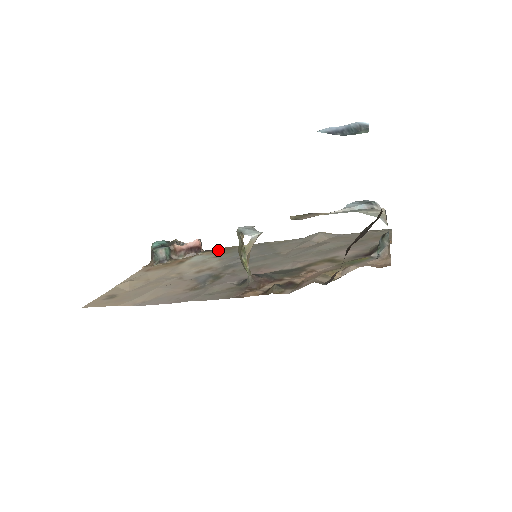
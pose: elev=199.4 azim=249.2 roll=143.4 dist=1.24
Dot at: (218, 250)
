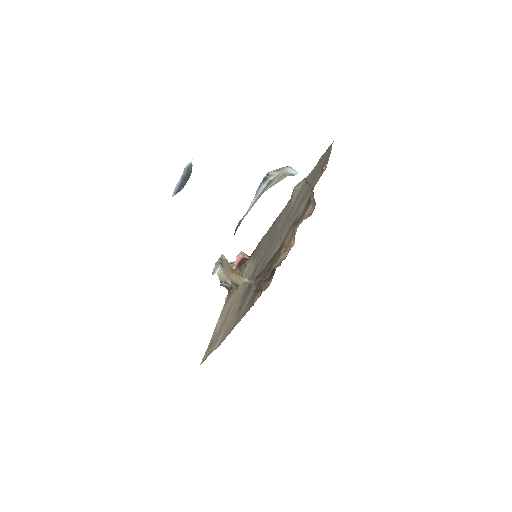
Dot at: occluded
